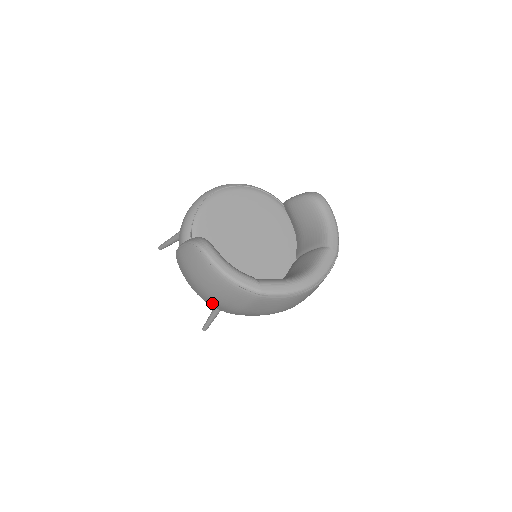
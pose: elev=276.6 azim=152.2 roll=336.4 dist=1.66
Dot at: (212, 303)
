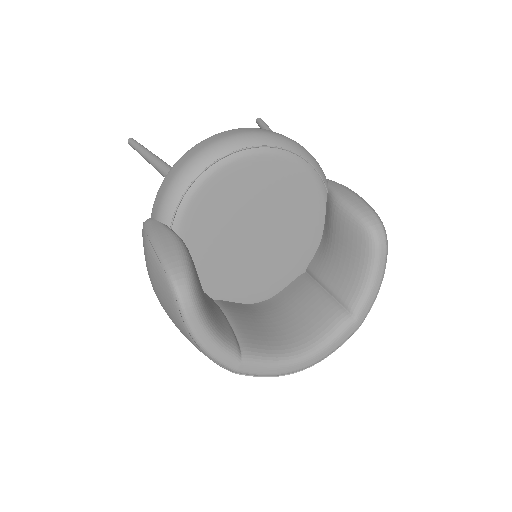
Dot at: occluded
